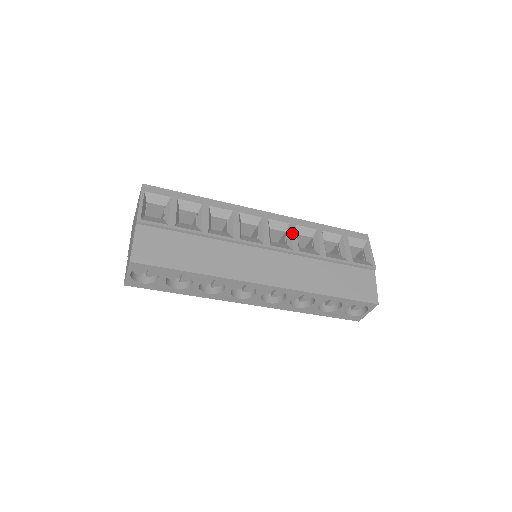
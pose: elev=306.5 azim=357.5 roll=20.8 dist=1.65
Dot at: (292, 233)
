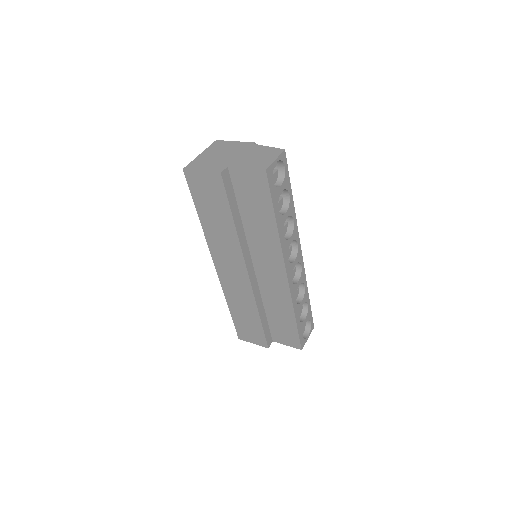
Dot at: occluded
